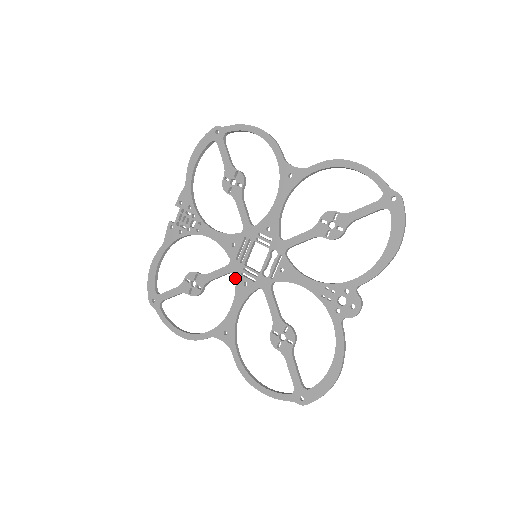
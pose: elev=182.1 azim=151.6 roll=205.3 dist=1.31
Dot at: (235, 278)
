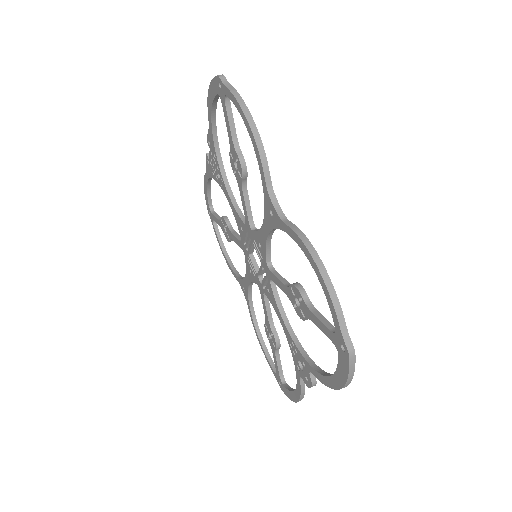
Dot at: (245, 258)
